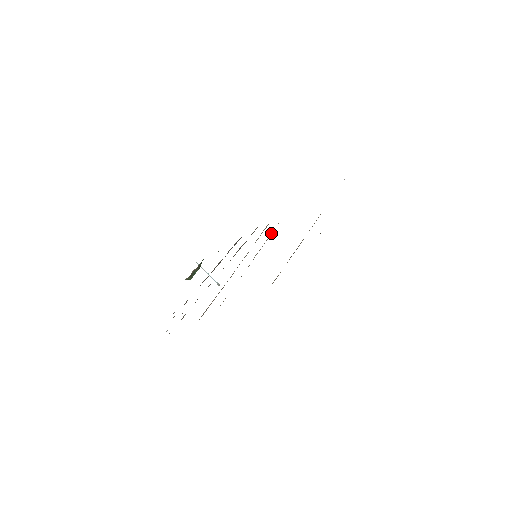
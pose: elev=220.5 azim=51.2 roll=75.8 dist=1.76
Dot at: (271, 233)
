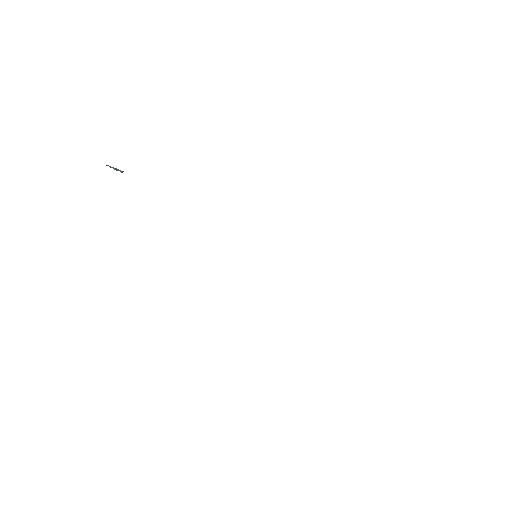
Dot at: occluded
